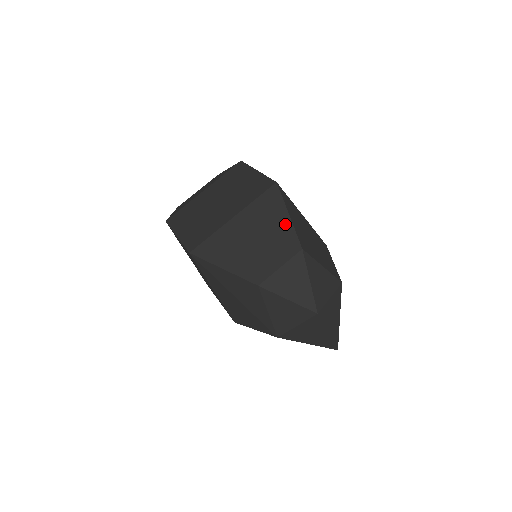
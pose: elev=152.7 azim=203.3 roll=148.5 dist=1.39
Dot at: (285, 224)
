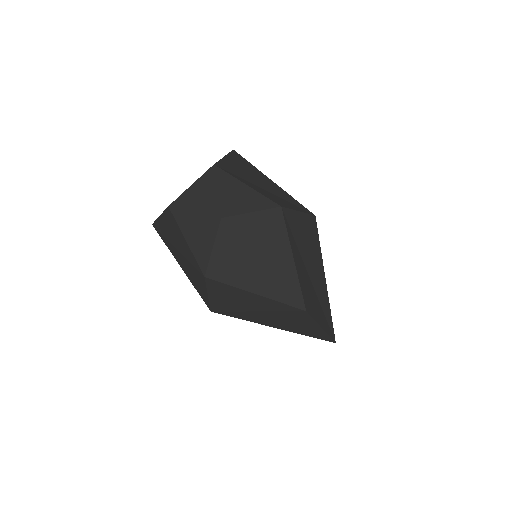
Dot at: occluded
